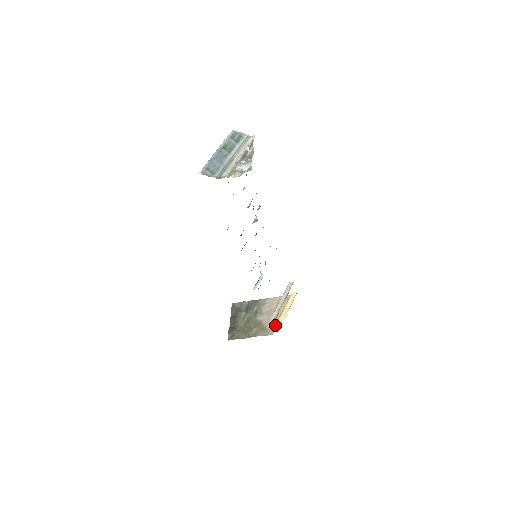
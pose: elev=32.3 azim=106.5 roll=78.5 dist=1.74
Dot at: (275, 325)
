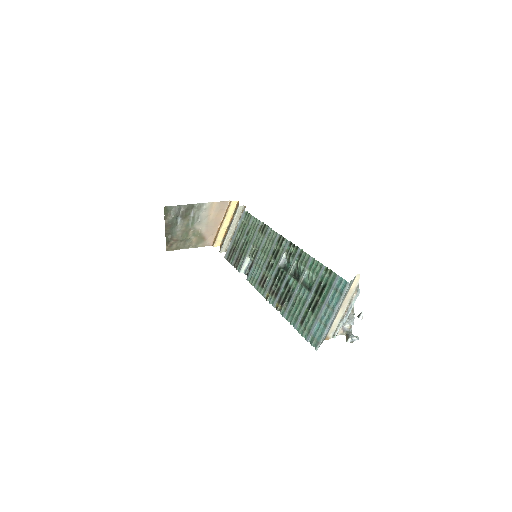
Dot at: (216, 239)
